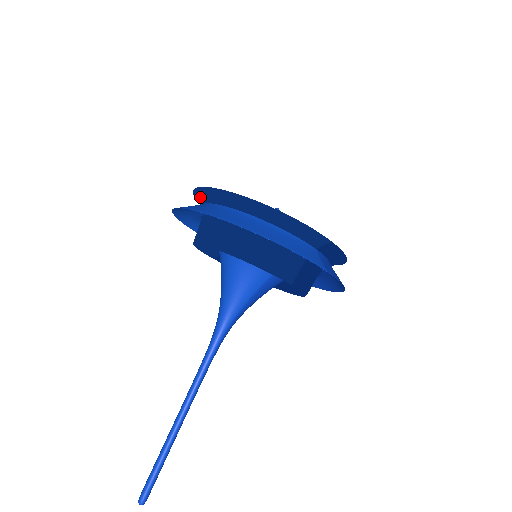
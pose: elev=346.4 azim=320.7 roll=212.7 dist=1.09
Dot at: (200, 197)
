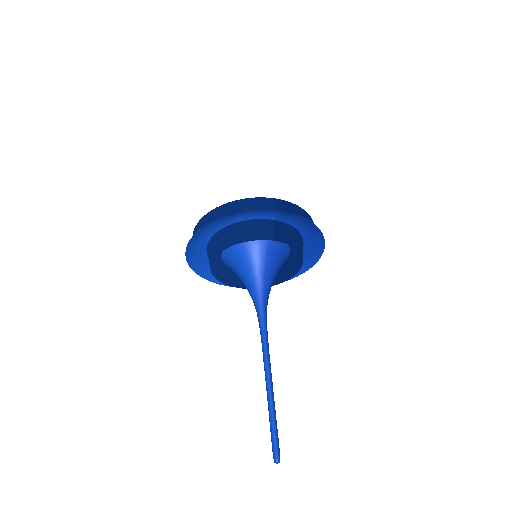
Dot at: occluded
